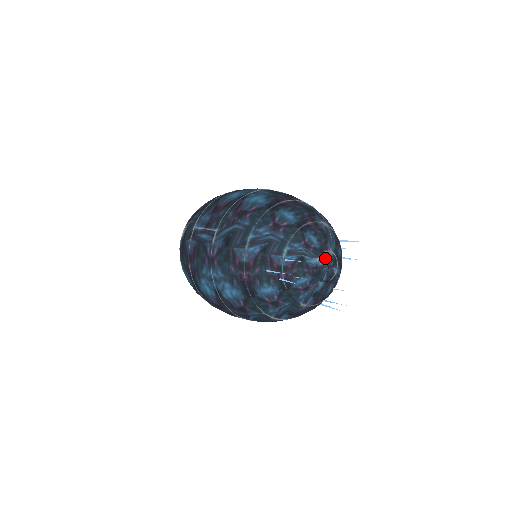
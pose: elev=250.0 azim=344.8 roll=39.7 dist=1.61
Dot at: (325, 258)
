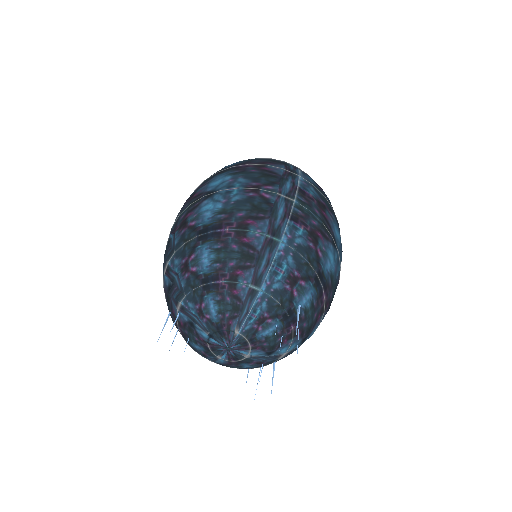
Dot at: (223, 337)
